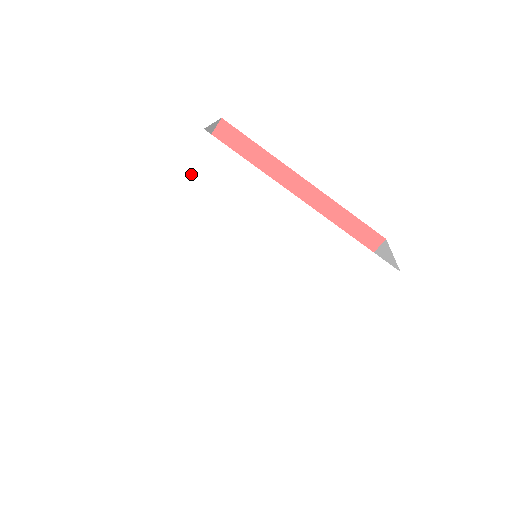
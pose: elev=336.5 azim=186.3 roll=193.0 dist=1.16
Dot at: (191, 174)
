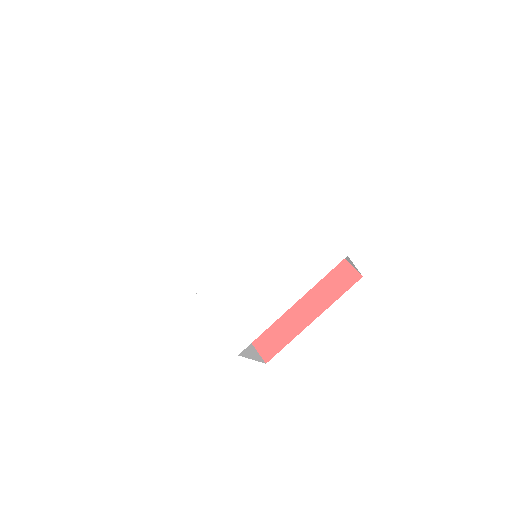
Dot at: (230, 177)
